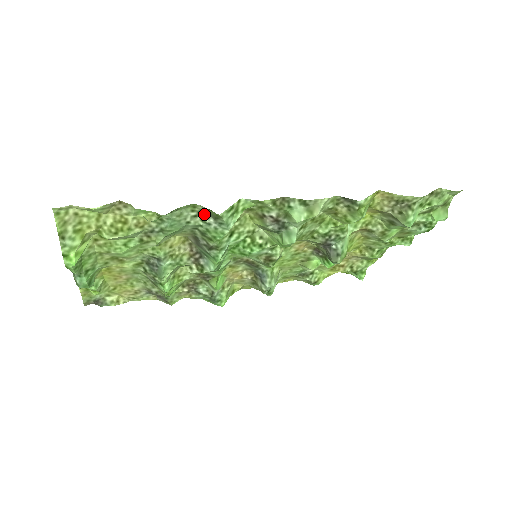
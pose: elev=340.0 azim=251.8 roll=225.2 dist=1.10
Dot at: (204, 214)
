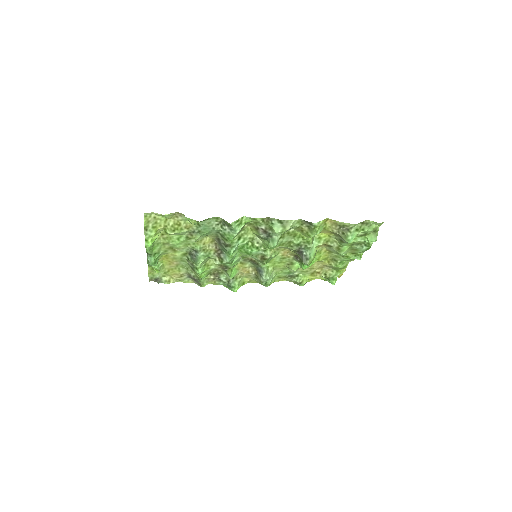
Dot at: (223, 223)
